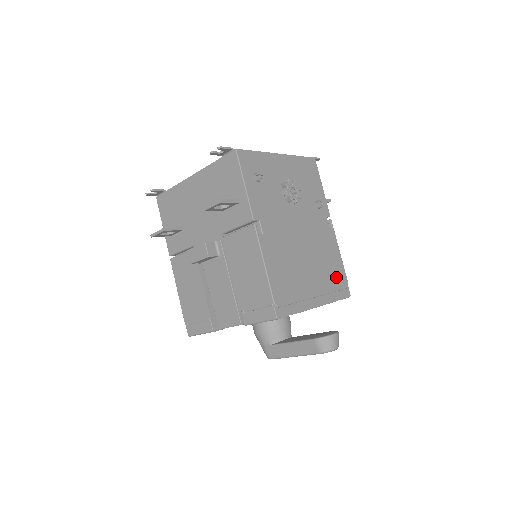
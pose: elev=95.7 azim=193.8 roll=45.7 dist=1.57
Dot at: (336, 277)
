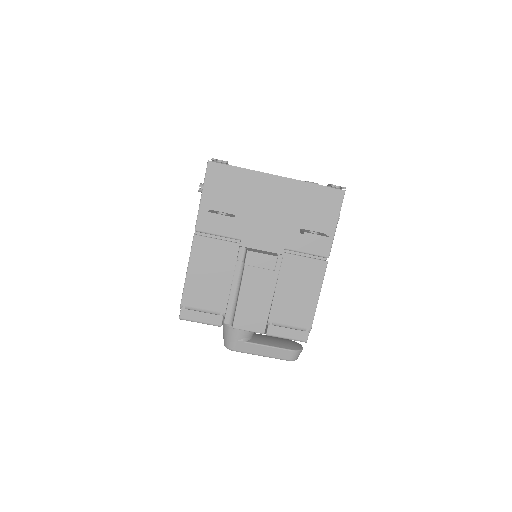
Dot at: occluded
